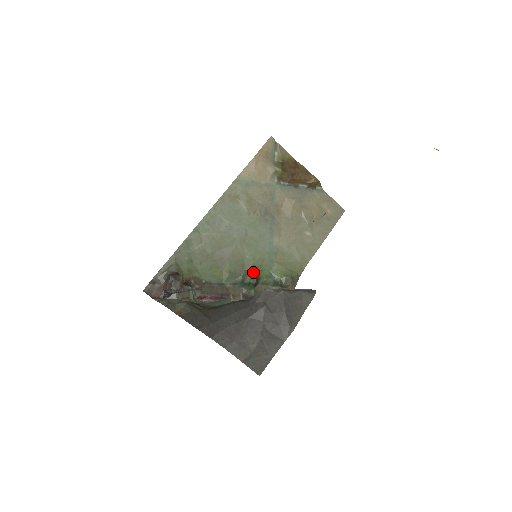
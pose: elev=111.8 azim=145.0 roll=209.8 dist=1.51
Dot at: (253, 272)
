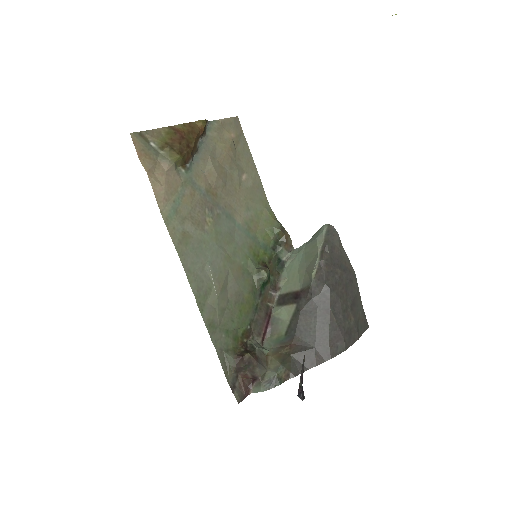
Dot at: (257, 266)
